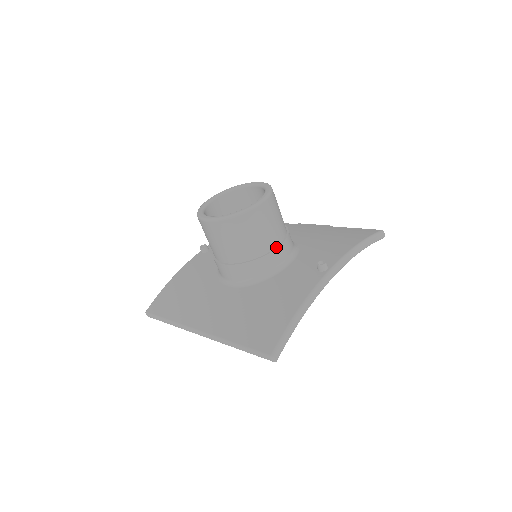
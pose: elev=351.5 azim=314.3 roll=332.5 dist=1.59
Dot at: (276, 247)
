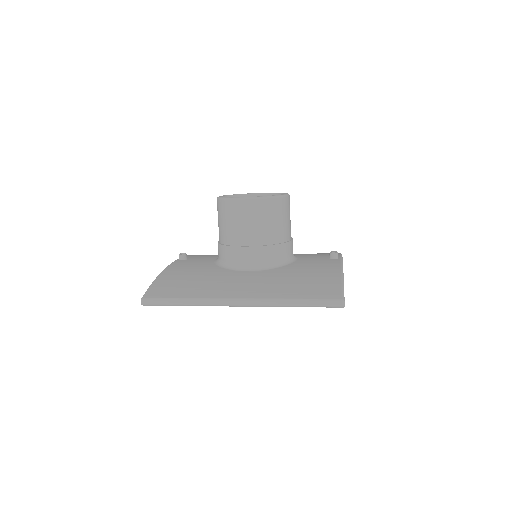
Dot at: (291, 240)
